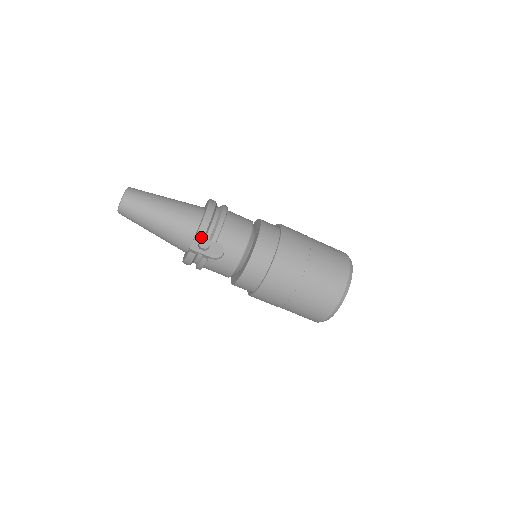
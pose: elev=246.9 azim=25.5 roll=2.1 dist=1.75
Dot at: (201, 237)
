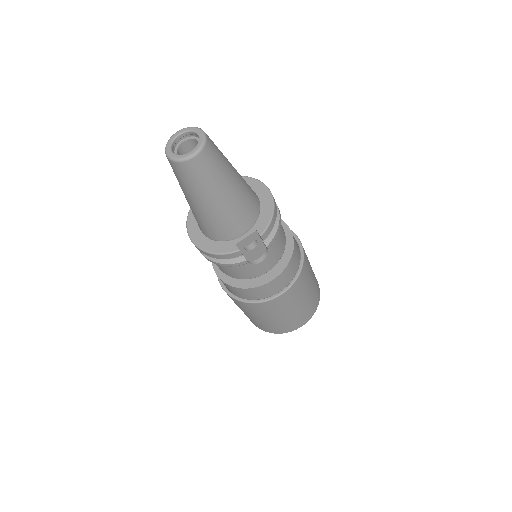
Dot at: (263, 239)
